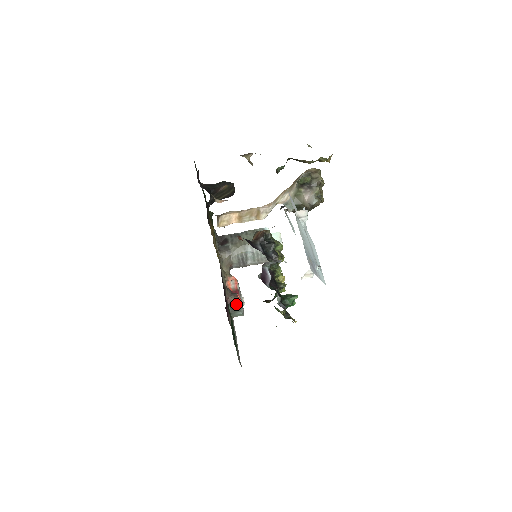
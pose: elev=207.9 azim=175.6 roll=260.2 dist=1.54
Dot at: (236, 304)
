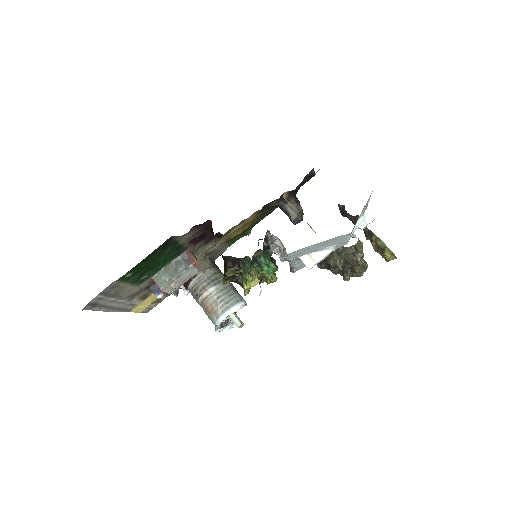
Dot at: (185, 263)
